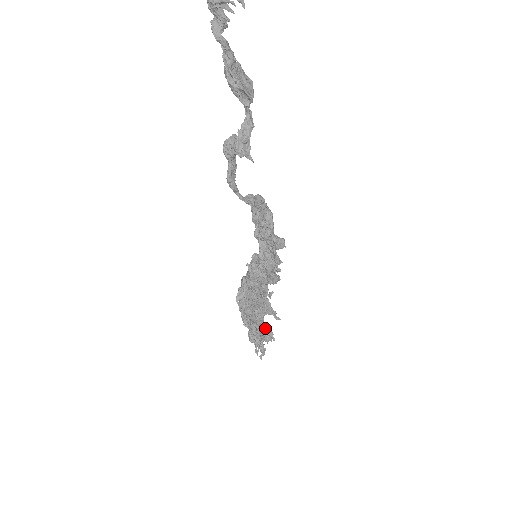
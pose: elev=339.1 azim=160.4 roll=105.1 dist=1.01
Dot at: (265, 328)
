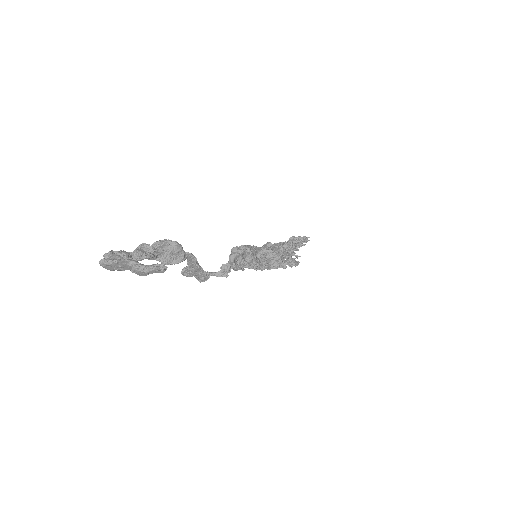
Dot at: (299, 237)
